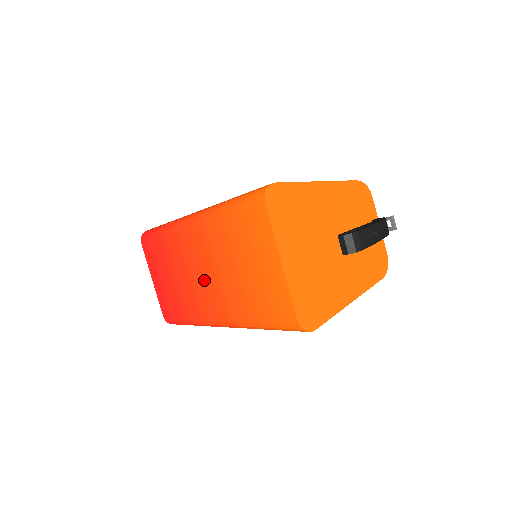
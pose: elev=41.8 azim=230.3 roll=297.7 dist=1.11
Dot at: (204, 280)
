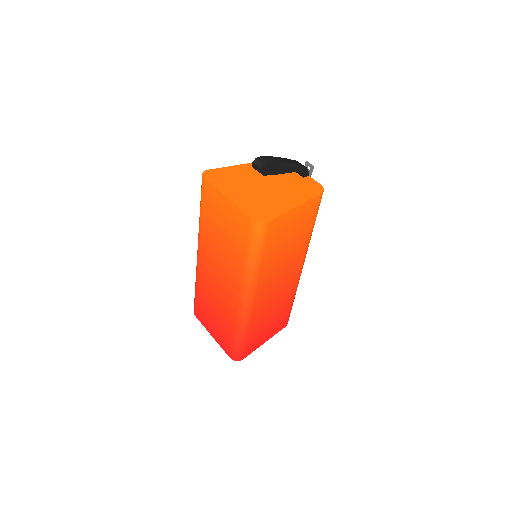
Dot at: (221, 279)
